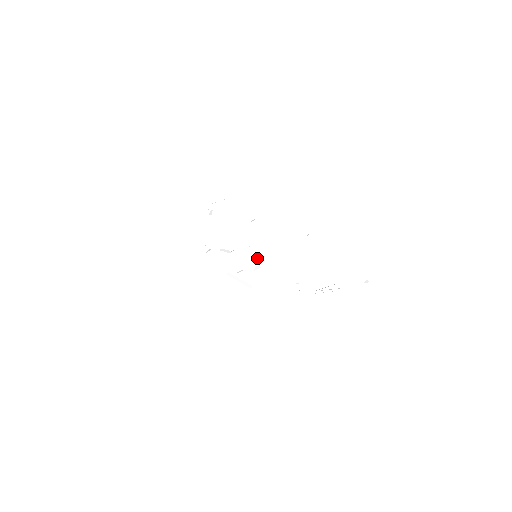
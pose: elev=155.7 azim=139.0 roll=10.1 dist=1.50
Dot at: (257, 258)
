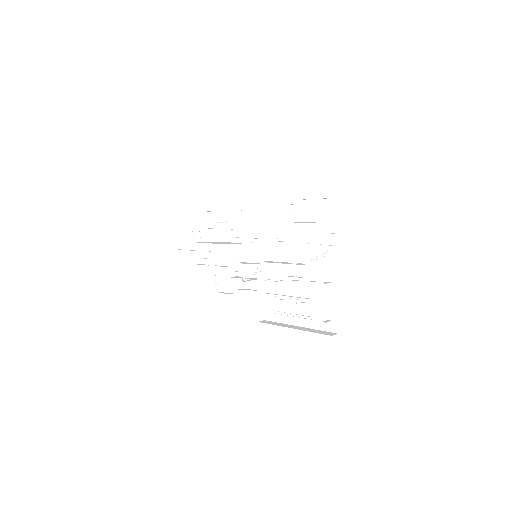
Dot at: (258, 260)
